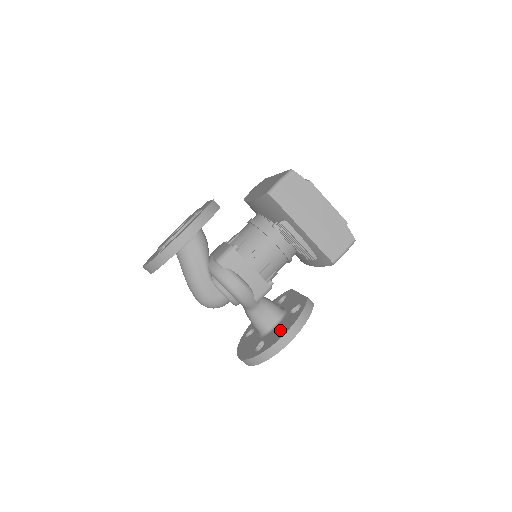
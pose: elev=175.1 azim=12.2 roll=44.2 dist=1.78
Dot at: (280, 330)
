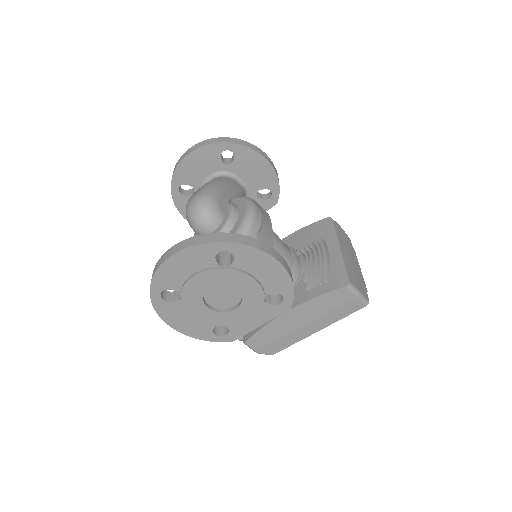
Dot at: occluded
